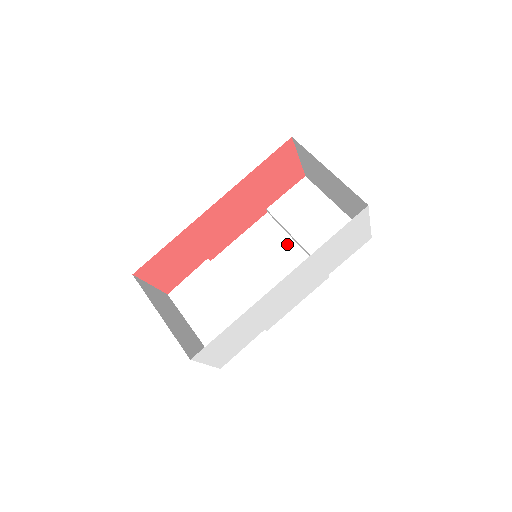
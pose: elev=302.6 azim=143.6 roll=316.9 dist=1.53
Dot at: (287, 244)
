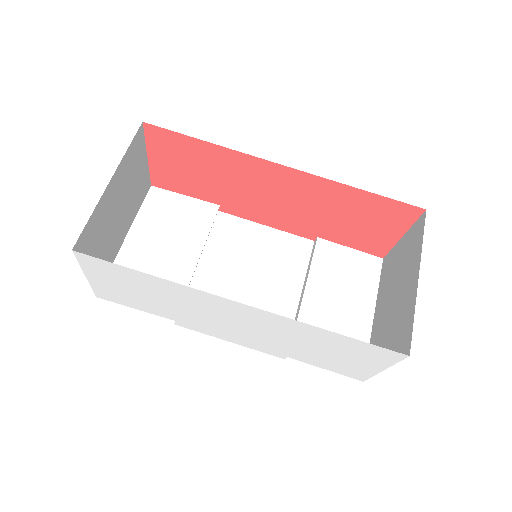
Dot at: (293, 285)
